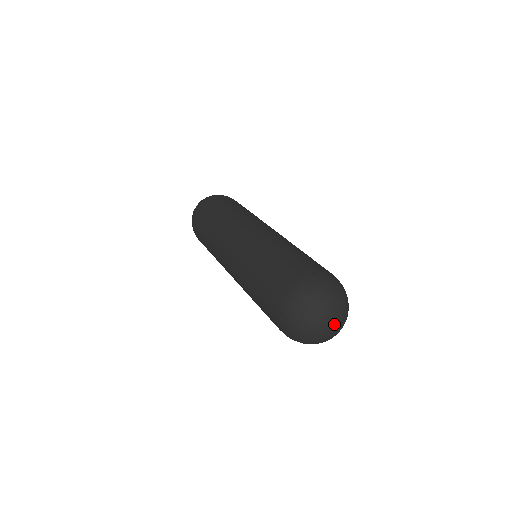
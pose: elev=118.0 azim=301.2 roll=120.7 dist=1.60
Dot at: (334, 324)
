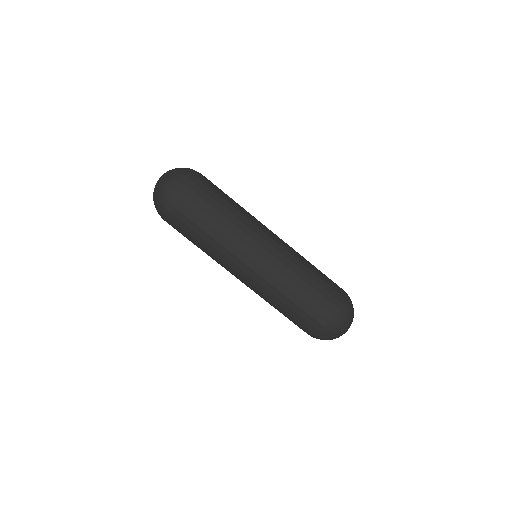
Dot at: occluded
